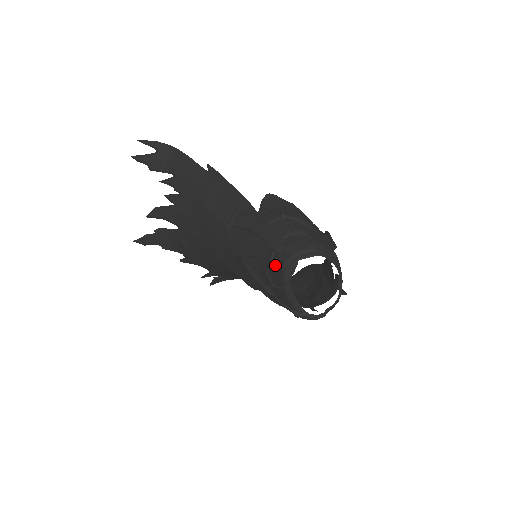
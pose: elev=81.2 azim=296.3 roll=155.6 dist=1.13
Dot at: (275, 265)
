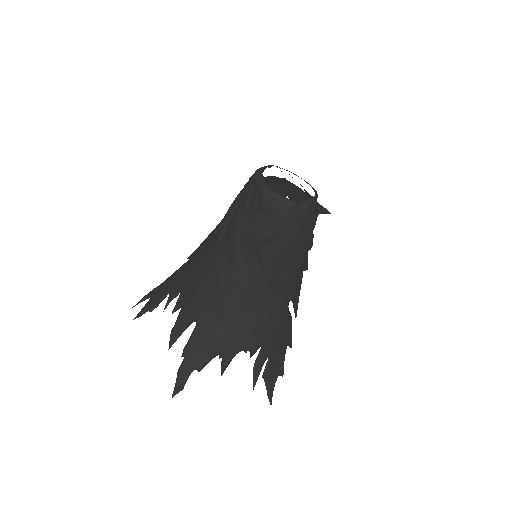
Dot at: (252, 192)
